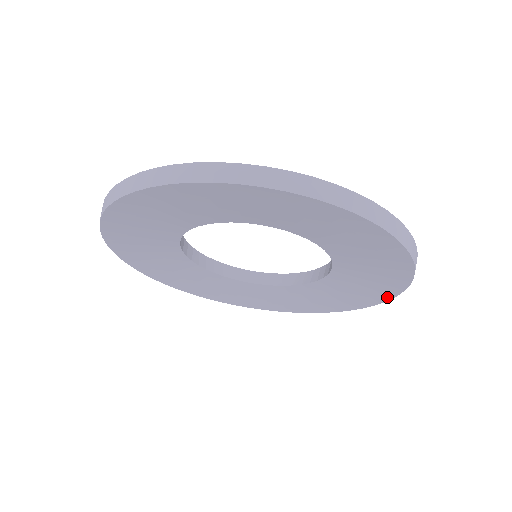
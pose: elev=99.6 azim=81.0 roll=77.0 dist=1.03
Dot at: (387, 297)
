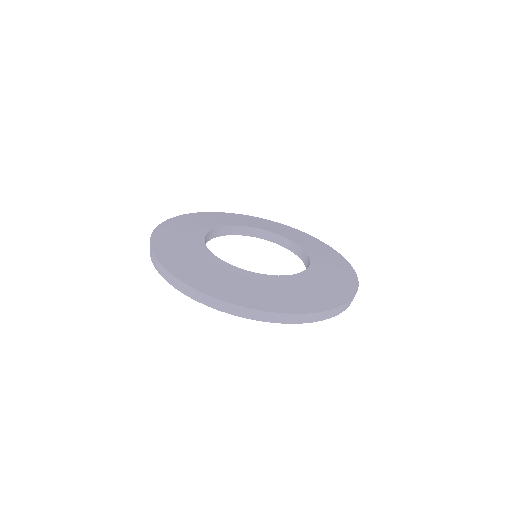
Dot at: occluded
